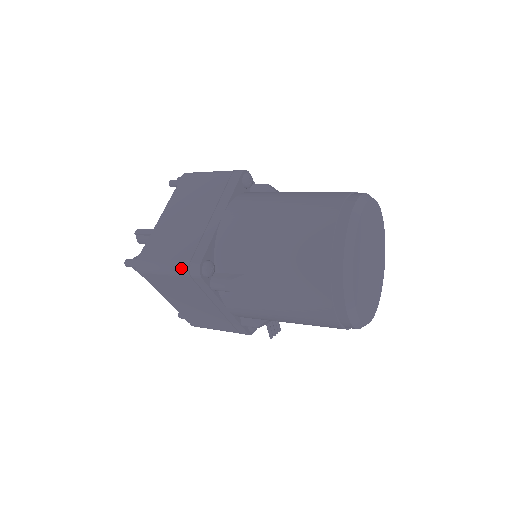
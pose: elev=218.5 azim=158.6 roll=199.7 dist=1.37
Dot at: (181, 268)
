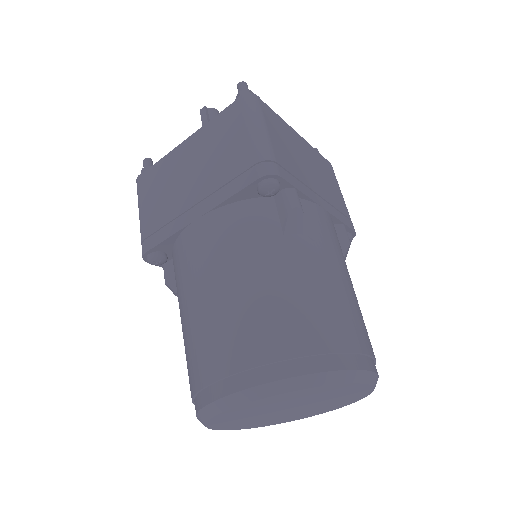
Dot at: occluded
